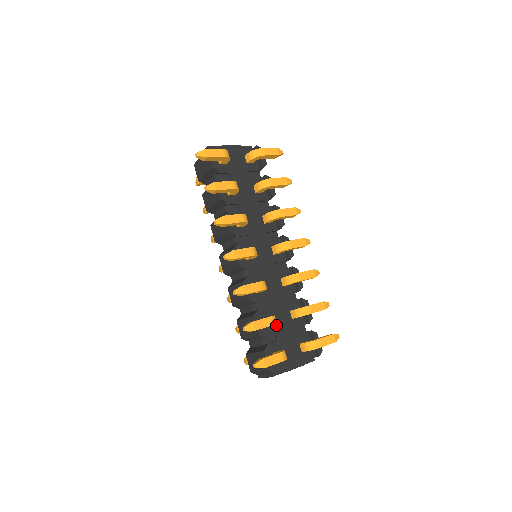
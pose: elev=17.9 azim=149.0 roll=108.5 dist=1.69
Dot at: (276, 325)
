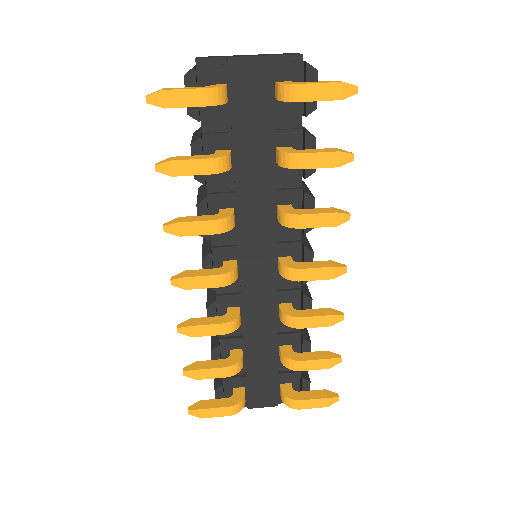
Dot at: (249, 359)
